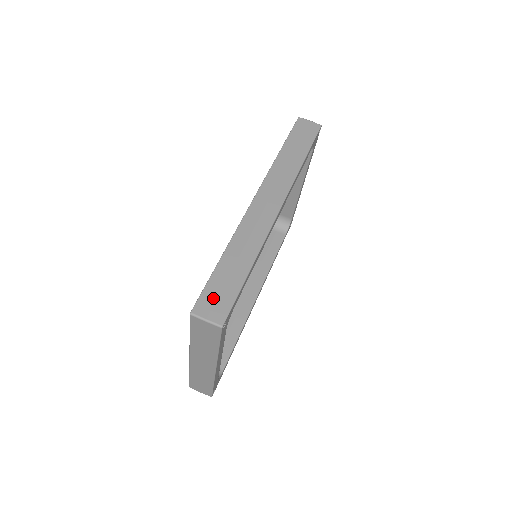
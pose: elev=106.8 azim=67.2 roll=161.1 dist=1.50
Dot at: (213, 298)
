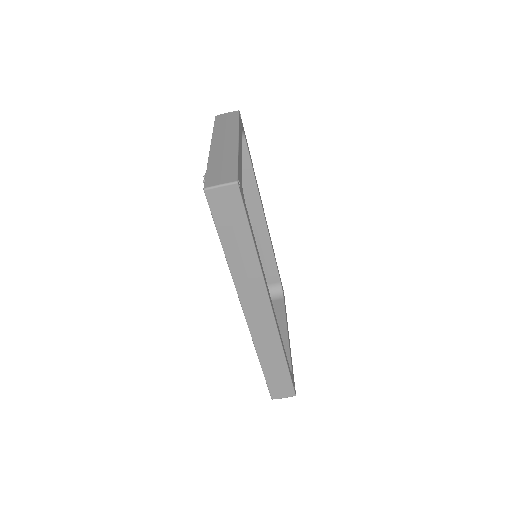
Dot at: (278, 388)
